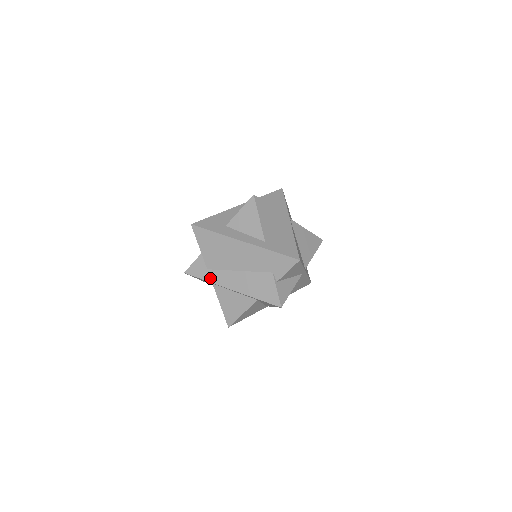
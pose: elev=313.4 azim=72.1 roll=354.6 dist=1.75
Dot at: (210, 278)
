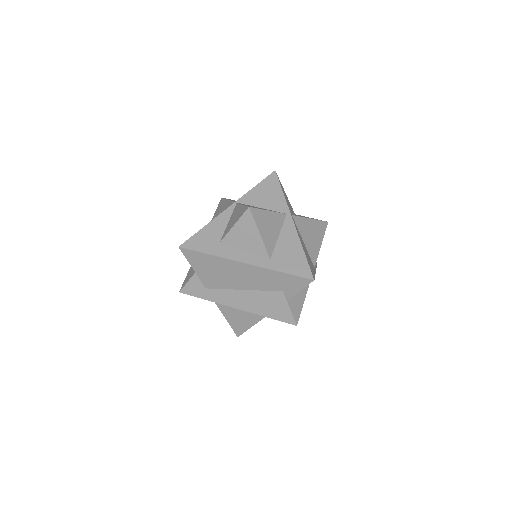
Dot at: (211, 297)
